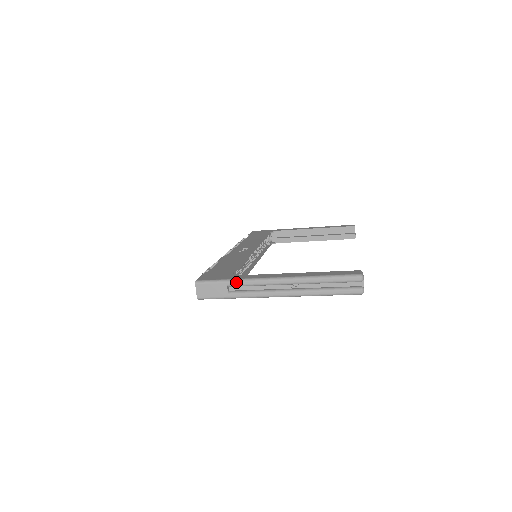
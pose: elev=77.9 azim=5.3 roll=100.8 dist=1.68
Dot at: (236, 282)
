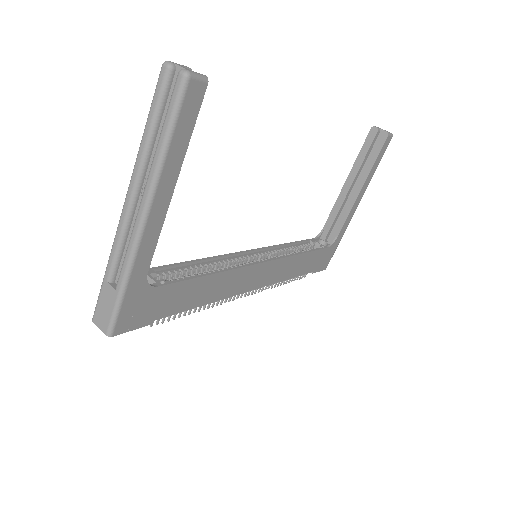
Dot at: (107, 266)
